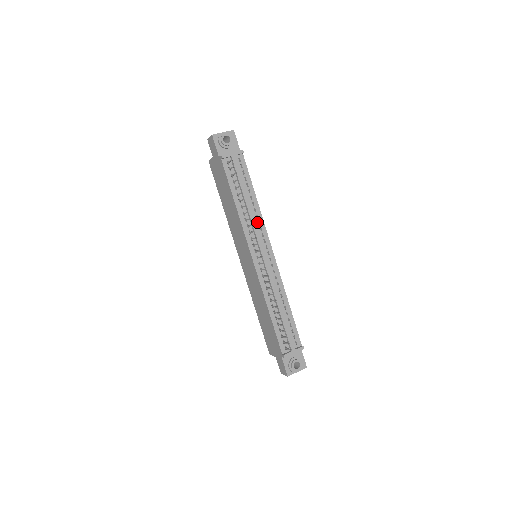
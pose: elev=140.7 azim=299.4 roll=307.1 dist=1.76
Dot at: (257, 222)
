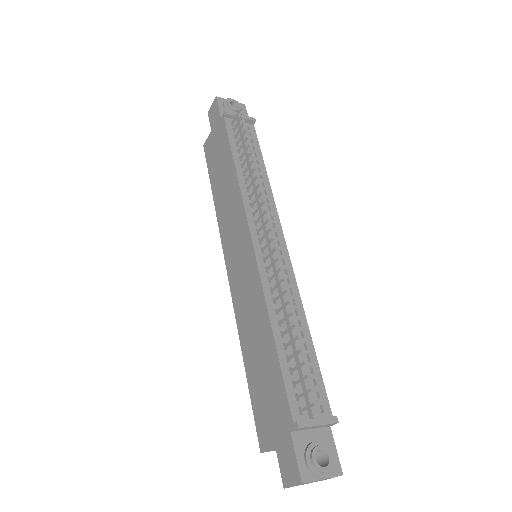
Dot at: (265, 199)
